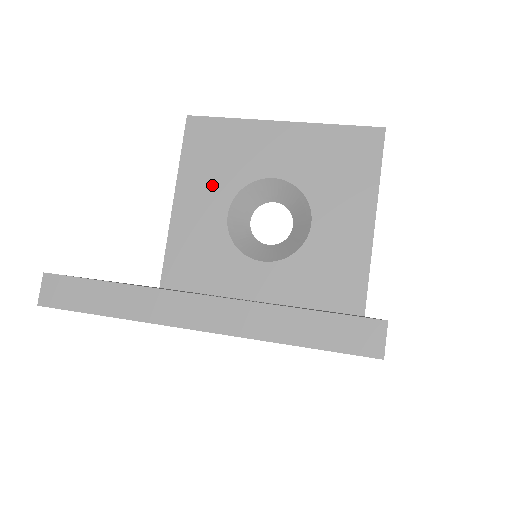
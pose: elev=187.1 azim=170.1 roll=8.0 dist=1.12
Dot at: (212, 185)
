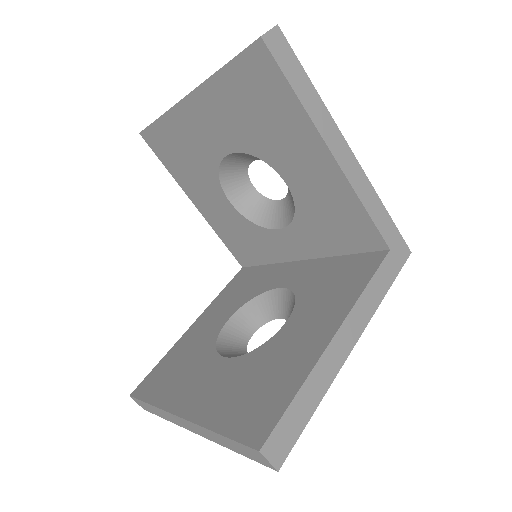
Dot at: (201, 183)
